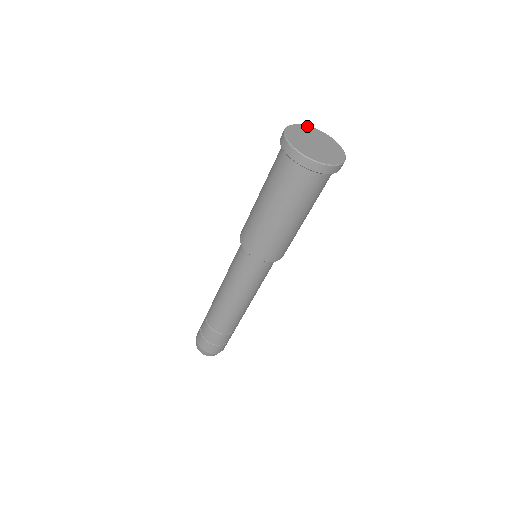
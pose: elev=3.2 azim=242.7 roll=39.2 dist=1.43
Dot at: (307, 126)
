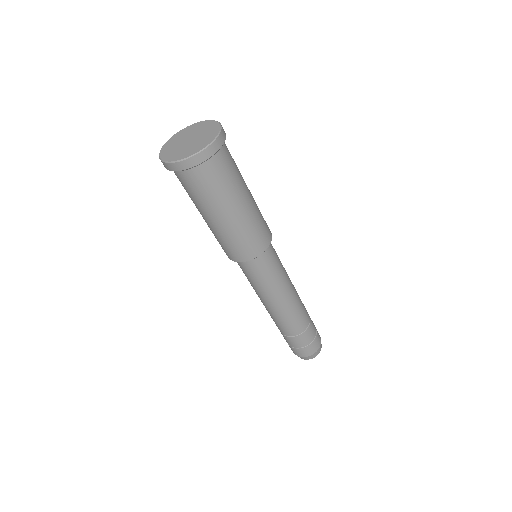
Dot at: (196, 123)
